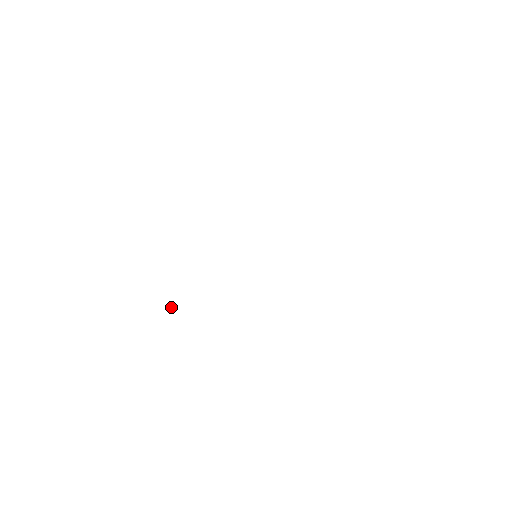
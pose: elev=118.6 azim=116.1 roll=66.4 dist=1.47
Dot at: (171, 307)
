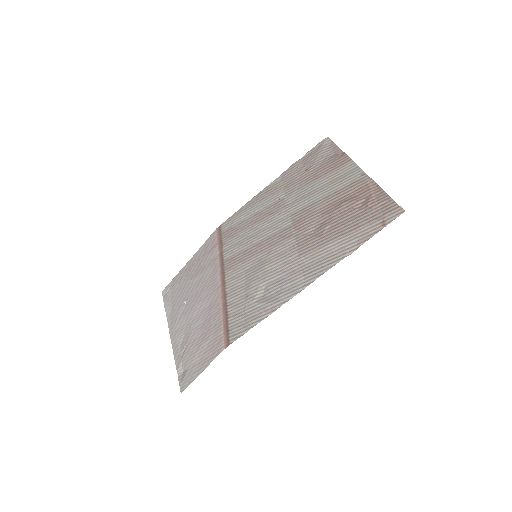
Dot at: (186, 303)
